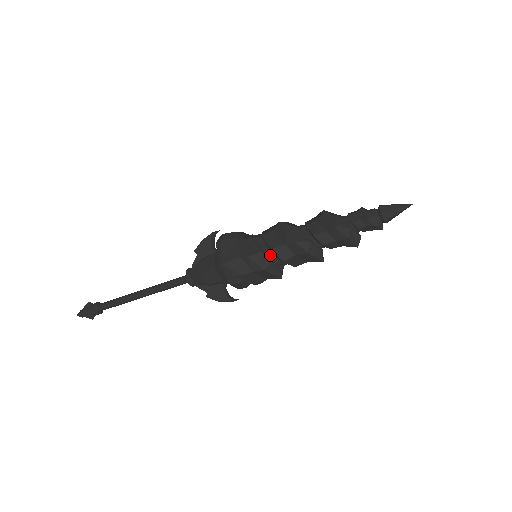
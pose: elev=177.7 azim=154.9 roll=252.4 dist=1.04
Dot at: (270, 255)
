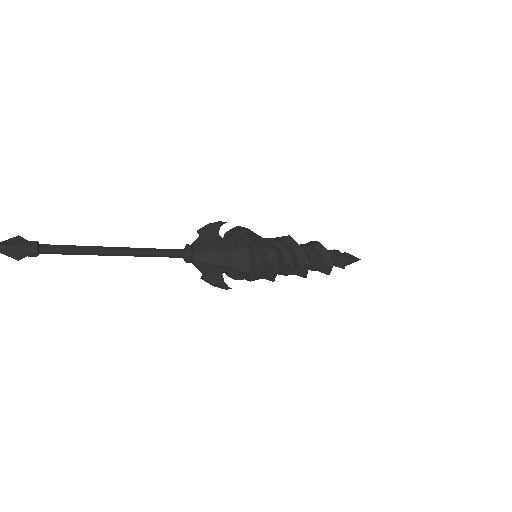
Dot at: (281, 257)
